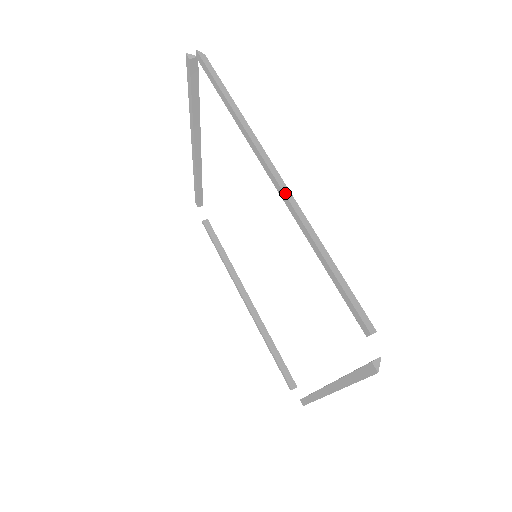
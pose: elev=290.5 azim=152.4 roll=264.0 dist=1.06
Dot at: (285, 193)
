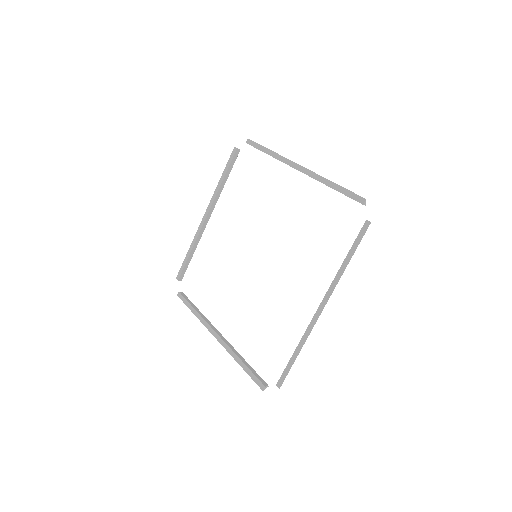
Dot at: (307, 170)
